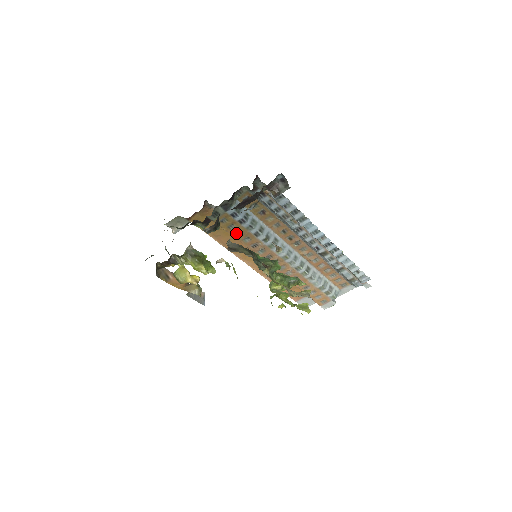
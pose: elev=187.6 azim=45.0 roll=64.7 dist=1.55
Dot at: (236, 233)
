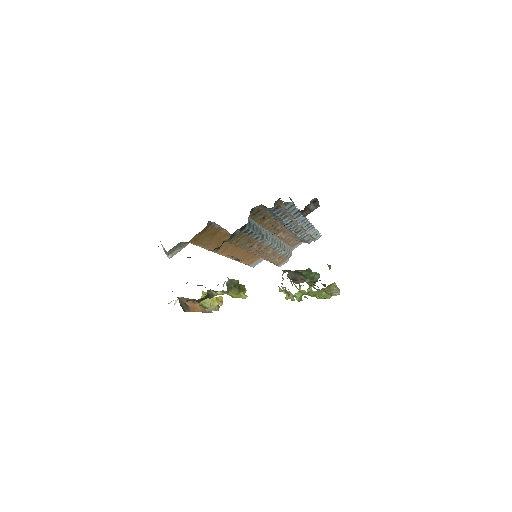
Dot at: (241, 243)
